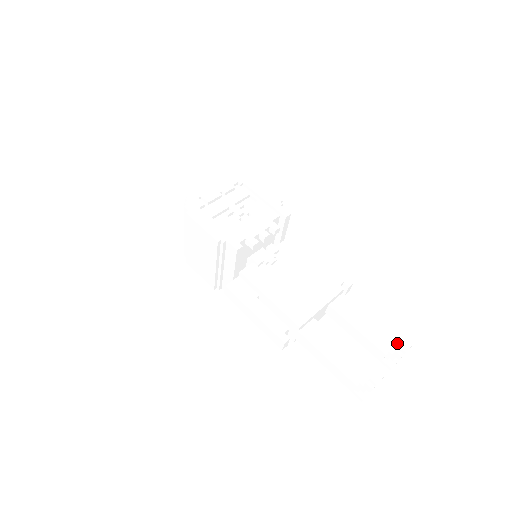
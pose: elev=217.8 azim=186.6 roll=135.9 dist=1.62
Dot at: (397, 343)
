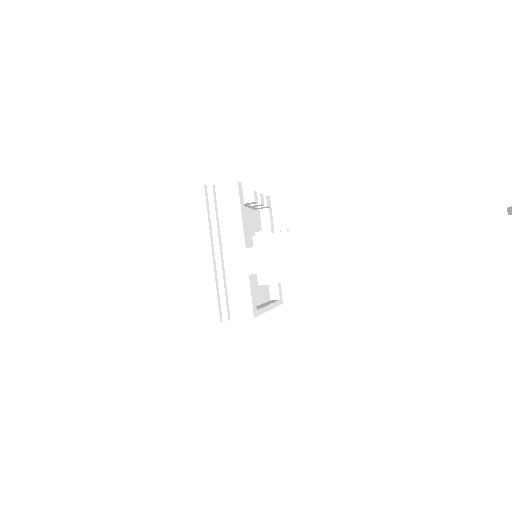
Dot at: occluded
